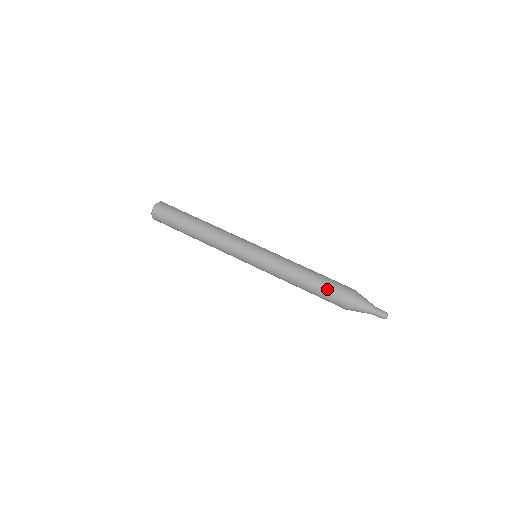
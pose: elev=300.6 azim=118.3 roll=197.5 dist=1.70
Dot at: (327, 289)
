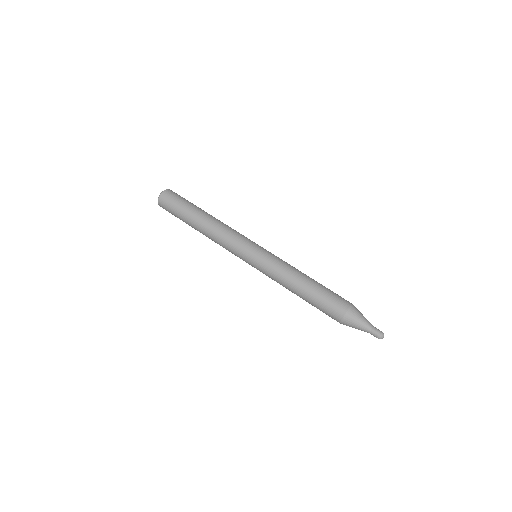
Dot at: (321, 304)
